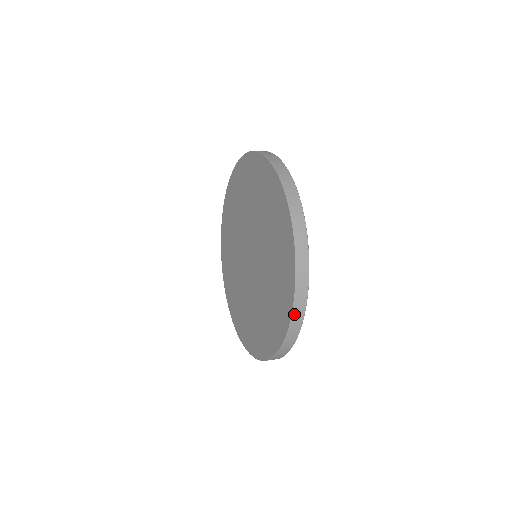
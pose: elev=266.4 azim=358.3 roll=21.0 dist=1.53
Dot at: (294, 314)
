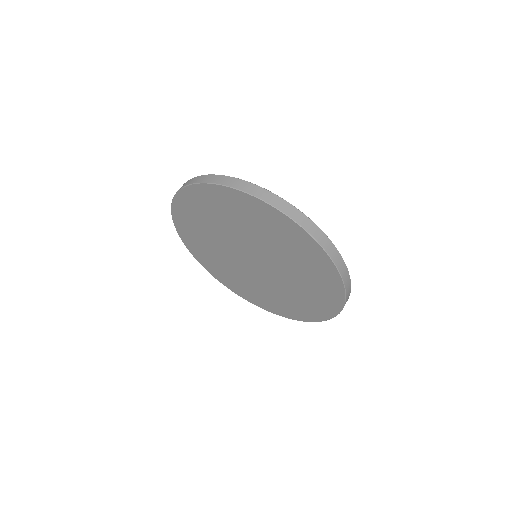
Dot at: (311, 233)
